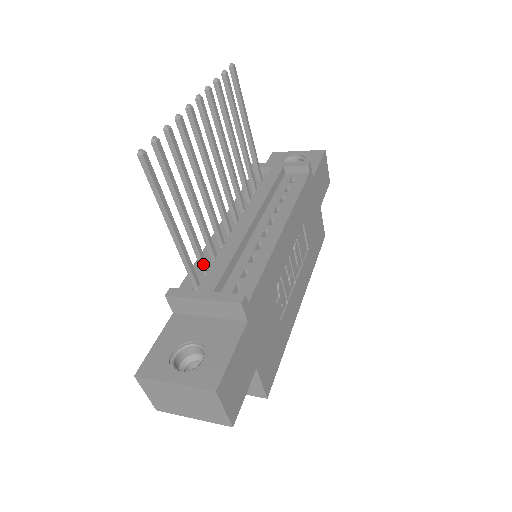
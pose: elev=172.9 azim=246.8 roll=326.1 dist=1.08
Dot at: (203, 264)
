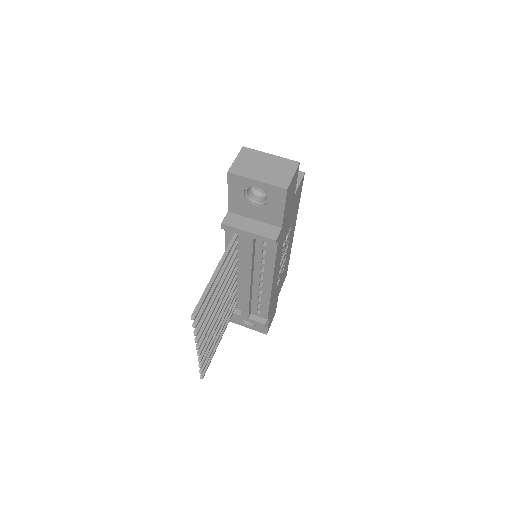
Dot at: occluded
